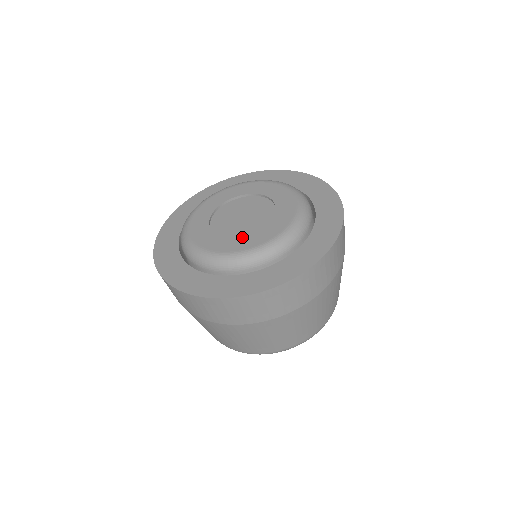
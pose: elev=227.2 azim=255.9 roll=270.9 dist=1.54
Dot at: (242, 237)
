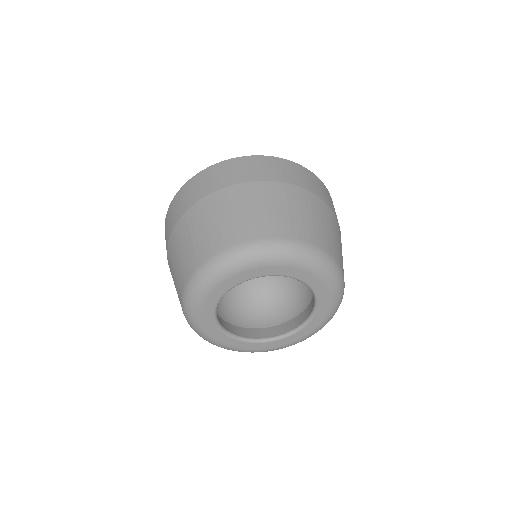
Dot at: occluded
